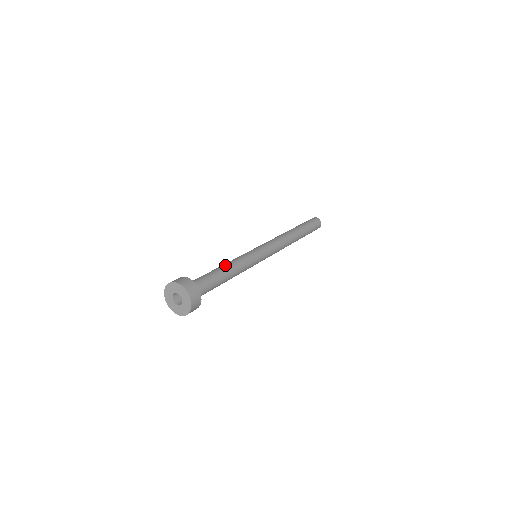
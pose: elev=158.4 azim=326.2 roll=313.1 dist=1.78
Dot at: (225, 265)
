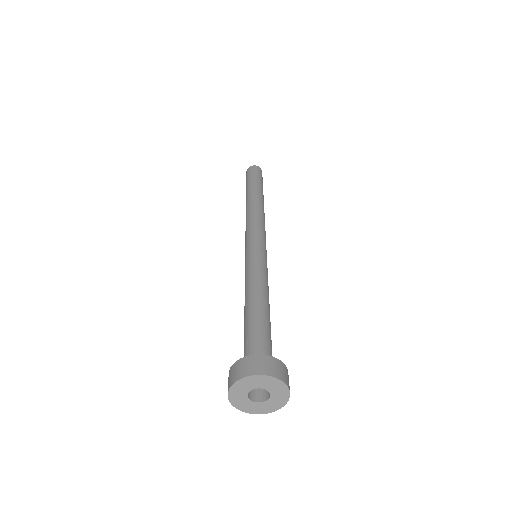
Dot at: (254, 296)
